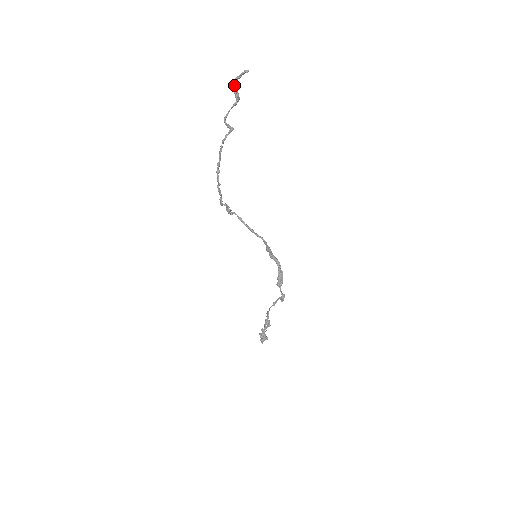
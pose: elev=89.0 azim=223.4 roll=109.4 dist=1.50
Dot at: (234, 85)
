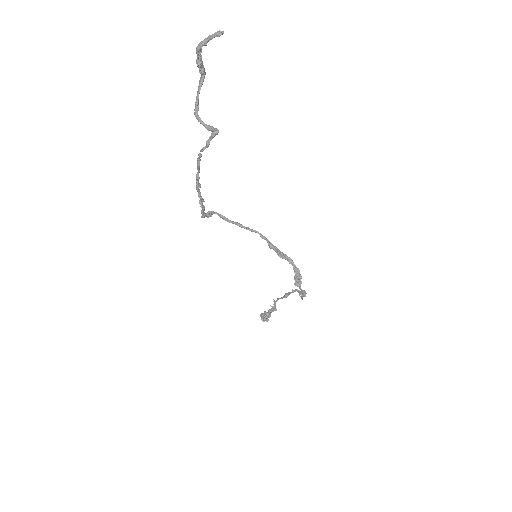
Dot at: (197, 56)
